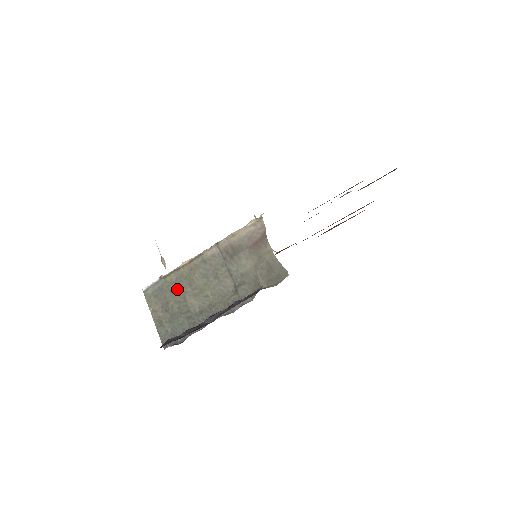
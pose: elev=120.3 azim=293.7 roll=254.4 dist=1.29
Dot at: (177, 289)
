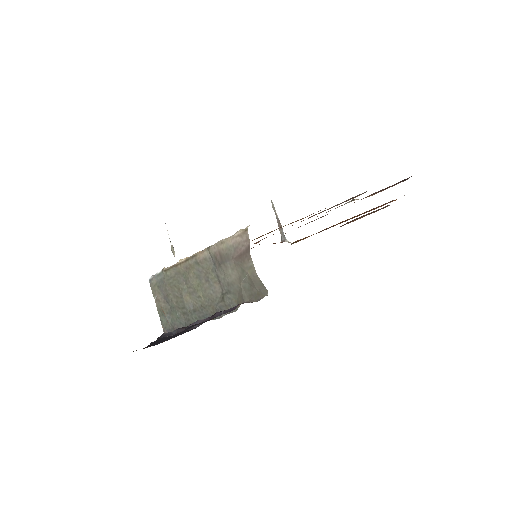
Dot at: (175, 284)
